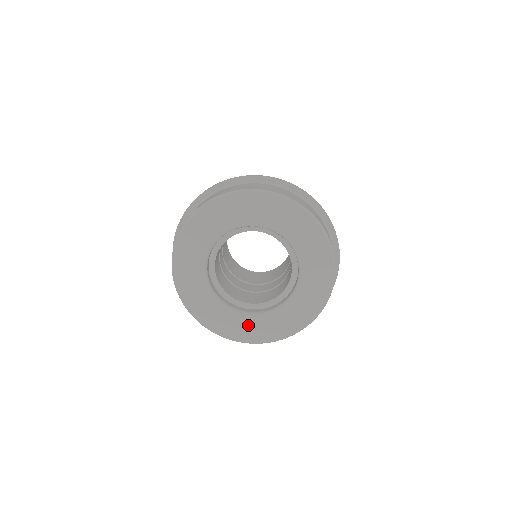
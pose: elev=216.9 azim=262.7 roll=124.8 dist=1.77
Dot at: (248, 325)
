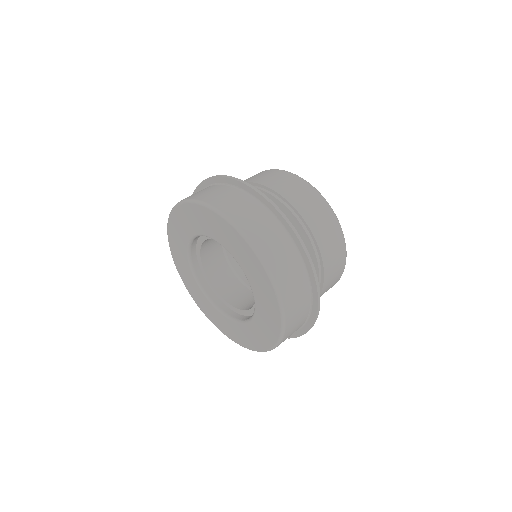
Dot at: (239, 331)
